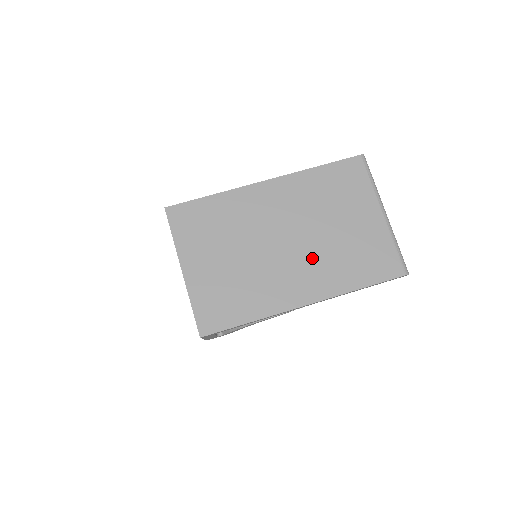
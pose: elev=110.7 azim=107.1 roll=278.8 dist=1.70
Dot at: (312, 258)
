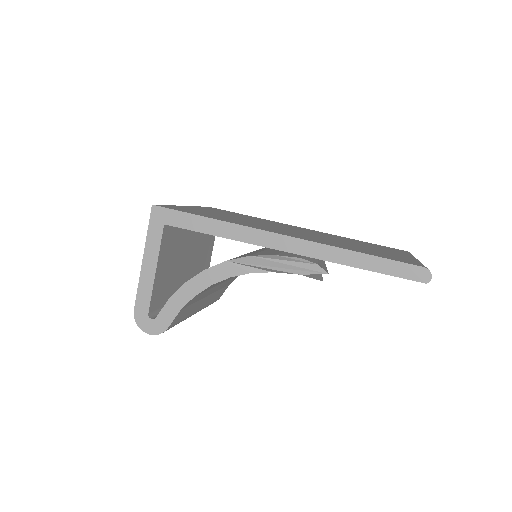
Dot at: (313, 237)
